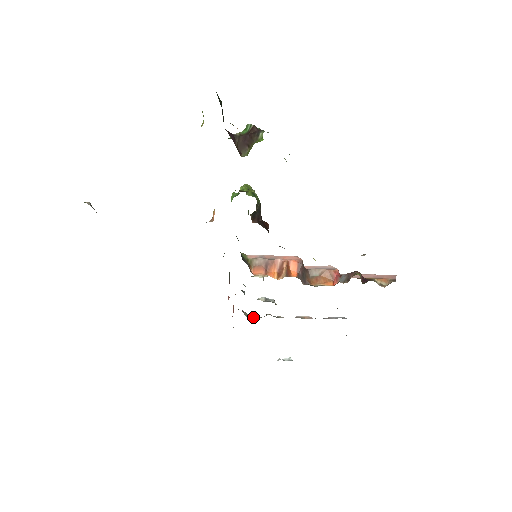
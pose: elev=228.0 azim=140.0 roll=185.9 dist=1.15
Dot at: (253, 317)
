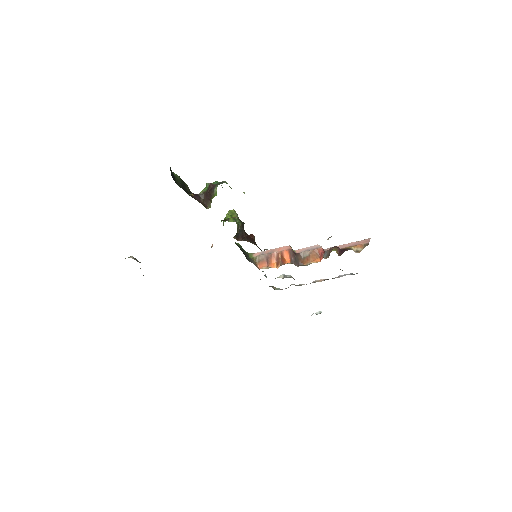
Dot at: (281, 289)
